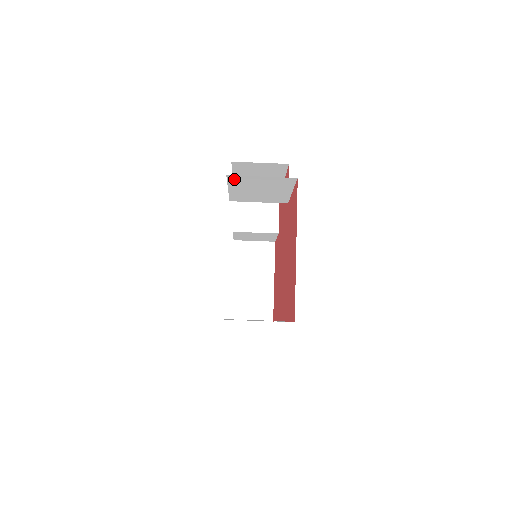
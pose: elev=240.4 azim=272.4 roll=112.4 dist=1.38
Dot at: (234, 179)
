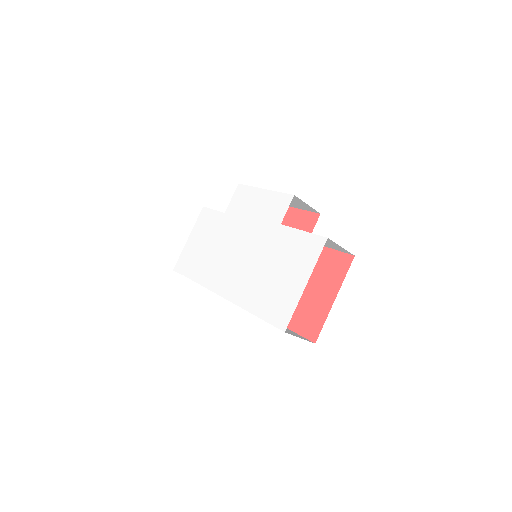
Dot at: occluded
